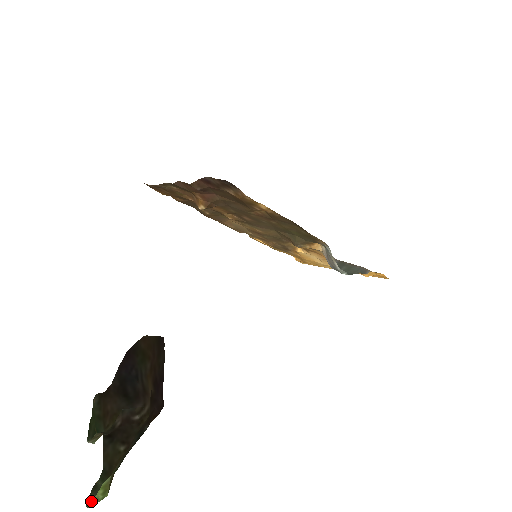
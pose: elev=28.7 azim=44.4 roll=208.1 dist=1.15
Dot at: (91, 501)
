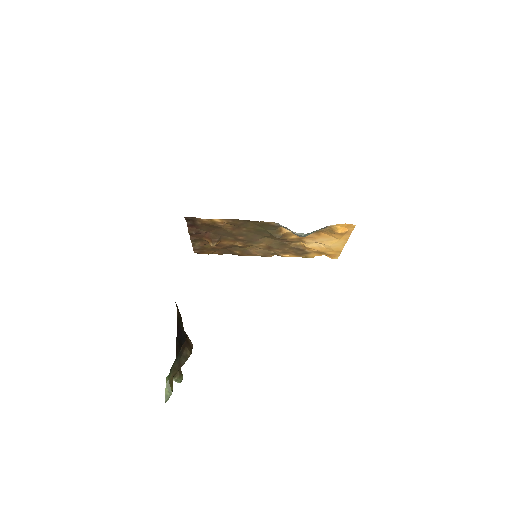
Dot at: (167, 400)
